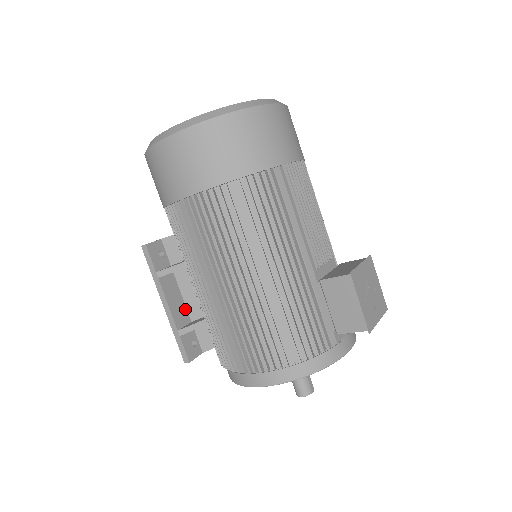
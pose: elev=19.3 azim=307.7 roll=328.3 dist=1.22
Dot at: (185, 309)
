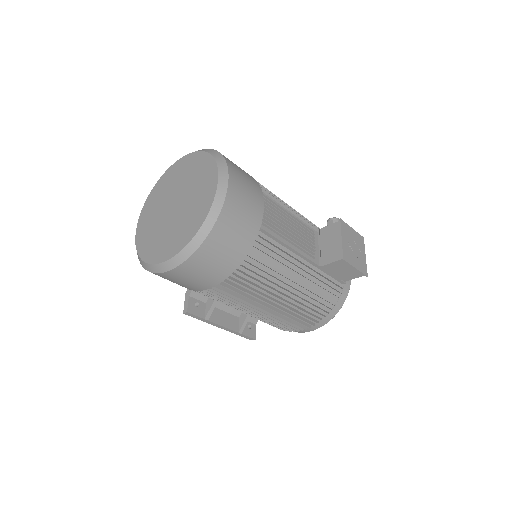
Dot at: (231, 316)
